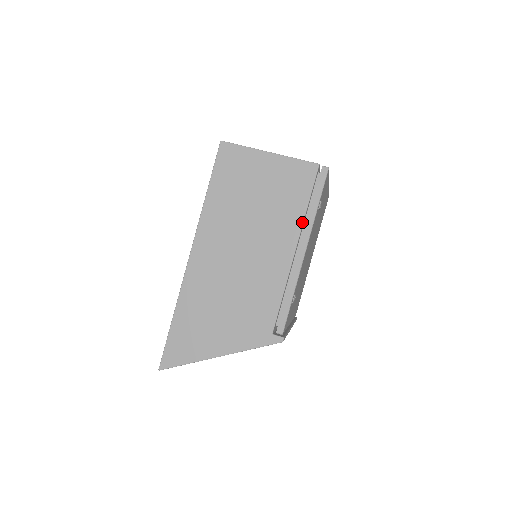
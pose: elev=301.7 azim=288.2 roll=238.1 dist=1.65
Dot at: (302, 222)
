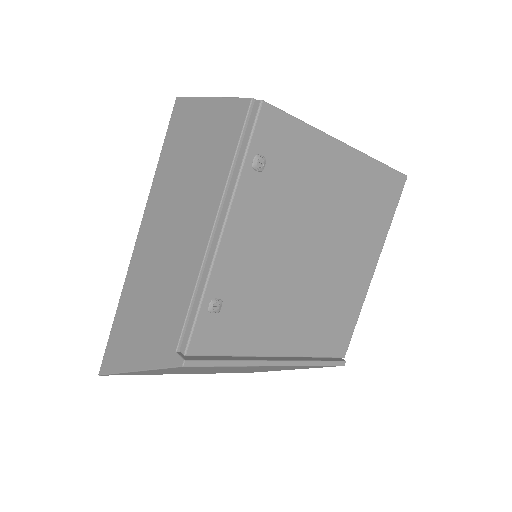
Dot at: (224, 188)
